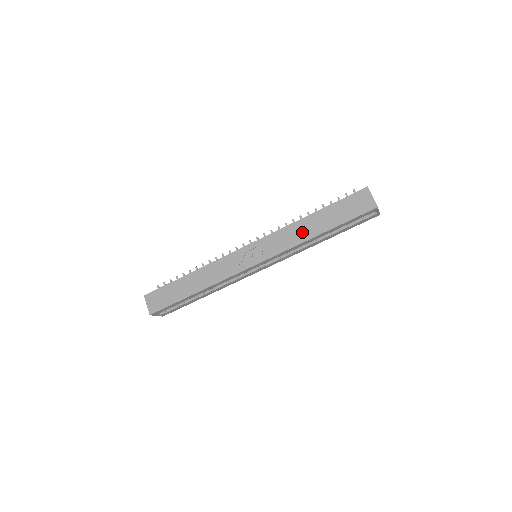
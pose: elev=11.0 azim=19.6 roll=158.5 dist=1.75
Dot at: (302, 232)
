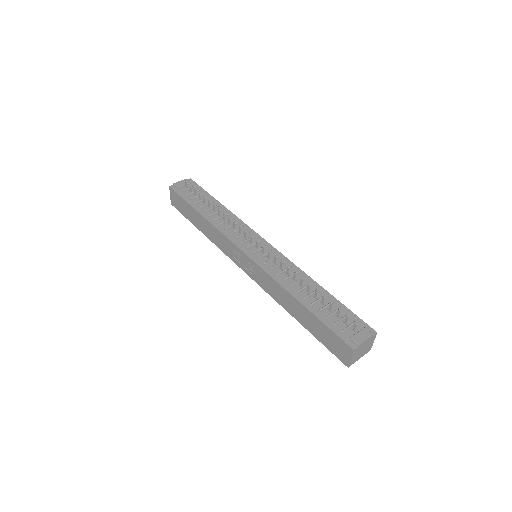
Dot at: (285, 301)
